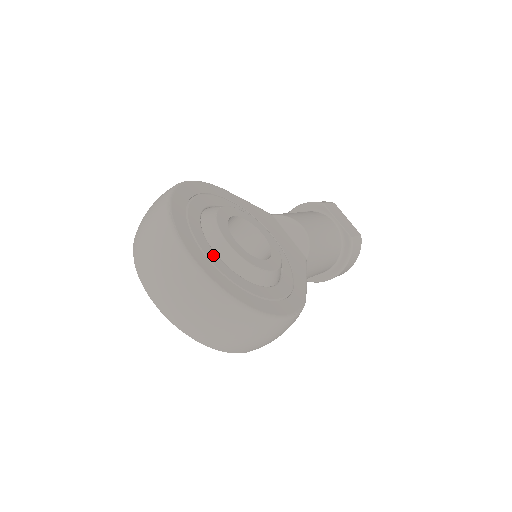
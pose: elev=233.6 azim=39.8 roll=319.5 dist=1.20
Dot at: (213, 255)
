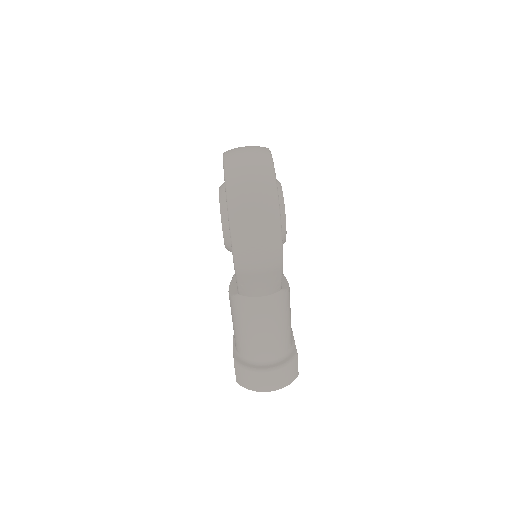
Dot at: occluded
